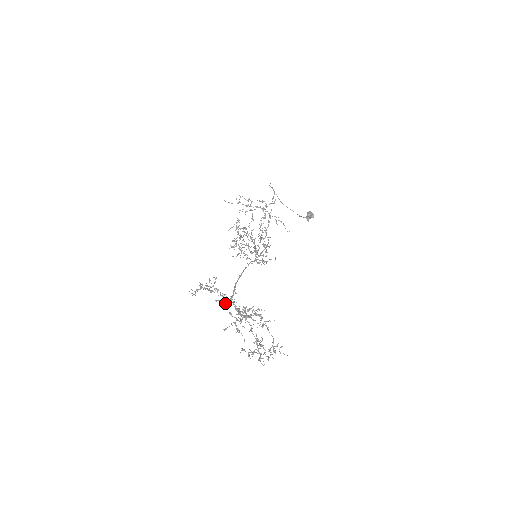
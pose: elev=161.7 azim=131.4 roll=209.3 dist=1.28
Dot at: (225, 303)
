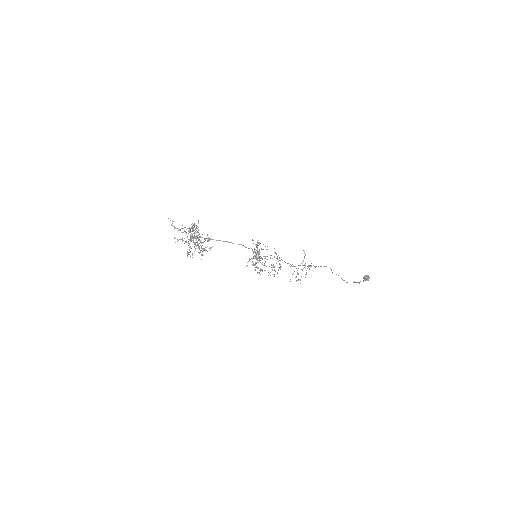
Dot at: (200, 252)
